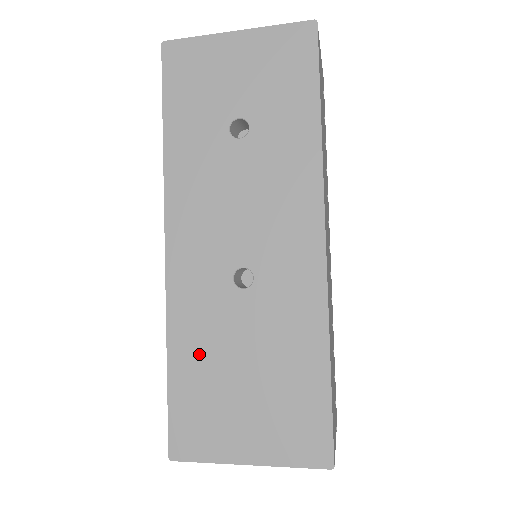
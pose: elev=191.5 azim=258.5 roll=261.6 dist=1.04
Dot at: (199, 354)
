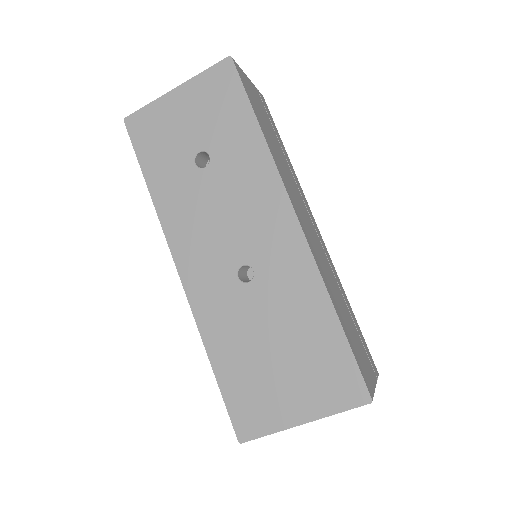
Dot at: (233, 348)
